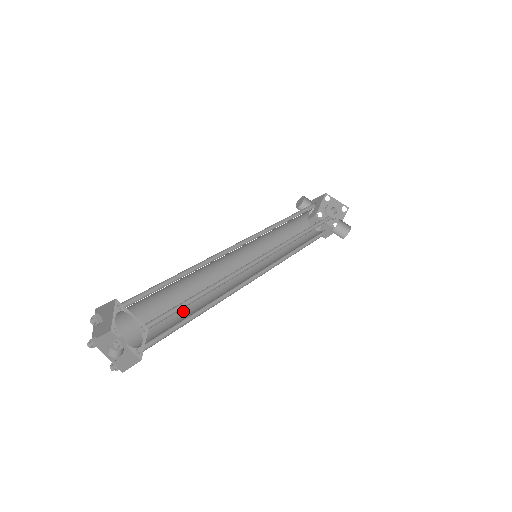
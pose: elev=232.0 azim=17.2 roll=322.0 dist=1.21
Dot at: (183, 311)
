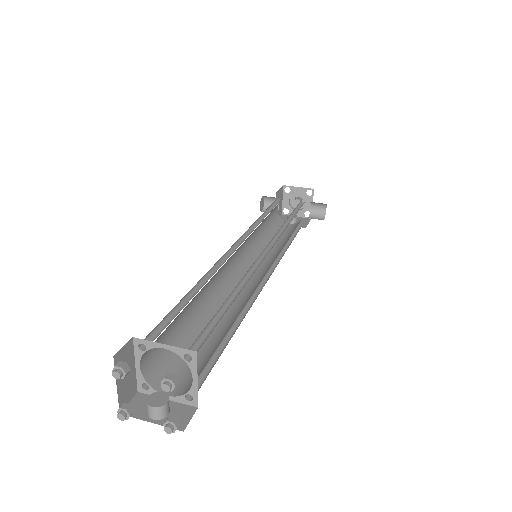
Dot at: (212, 337)
